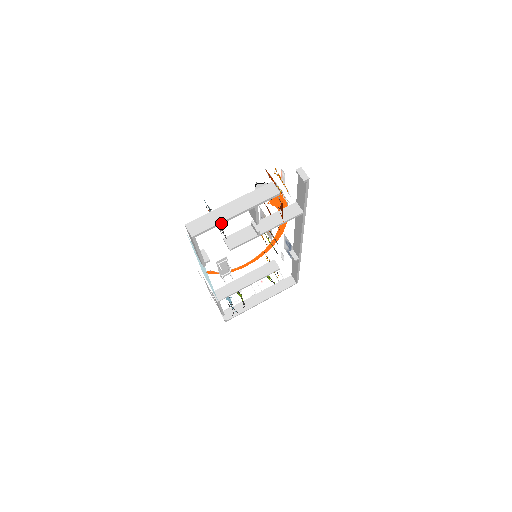
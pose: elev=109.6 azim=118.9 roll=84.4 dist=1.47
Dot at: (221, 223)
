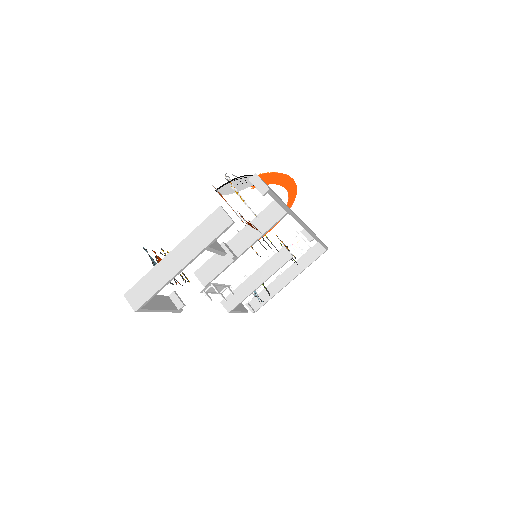
Dot at: (167, 283)
